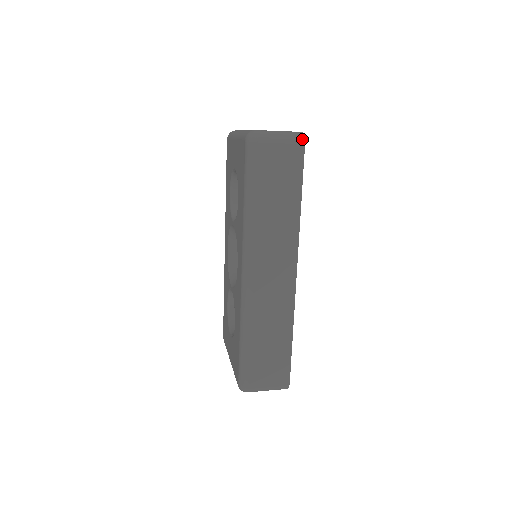
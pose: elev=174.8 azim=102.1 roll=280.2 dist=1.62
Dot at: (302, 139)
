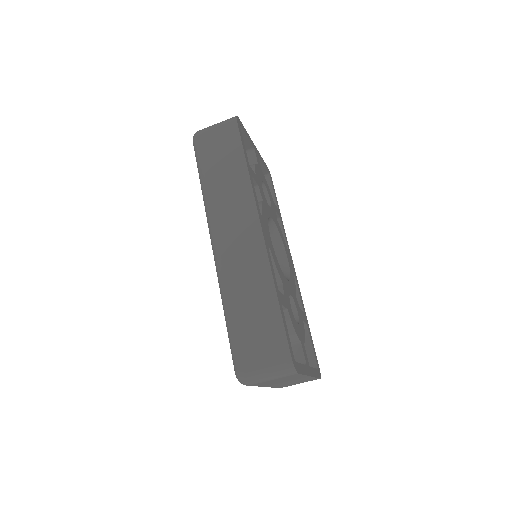
Dot at: (234, 118)
